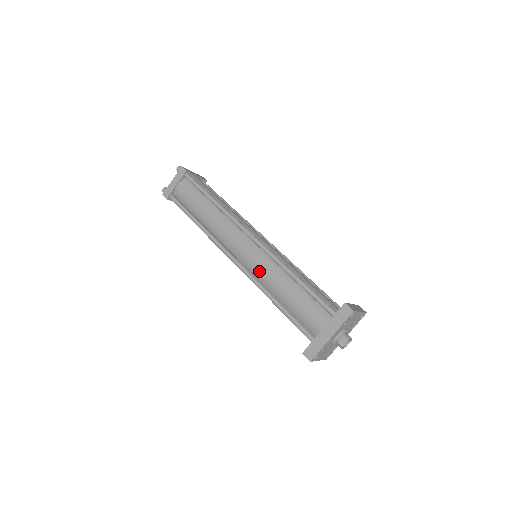
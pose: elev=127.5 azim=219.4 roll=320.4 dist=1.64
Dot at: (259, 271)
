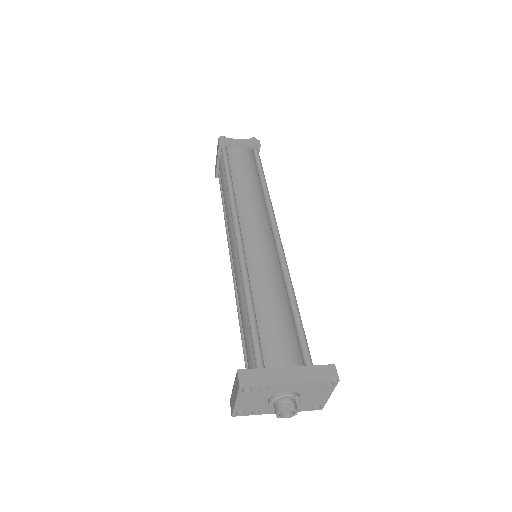
Dot at: (259, 262)
